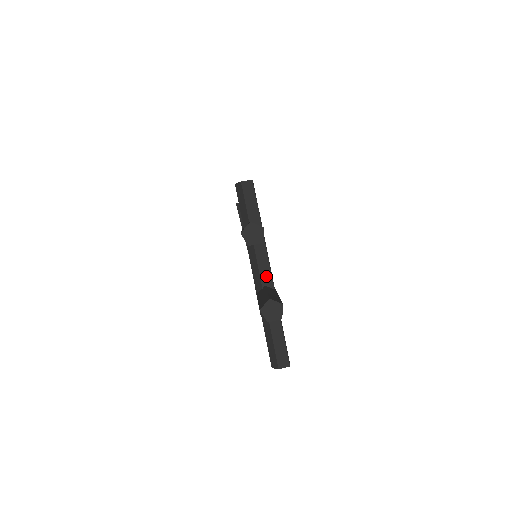
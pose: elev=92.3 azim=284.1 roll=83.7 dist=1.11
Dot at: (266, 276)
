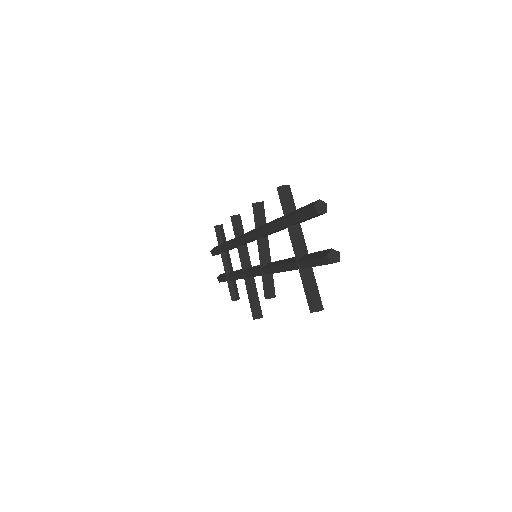
Dot at: (304, 249)
